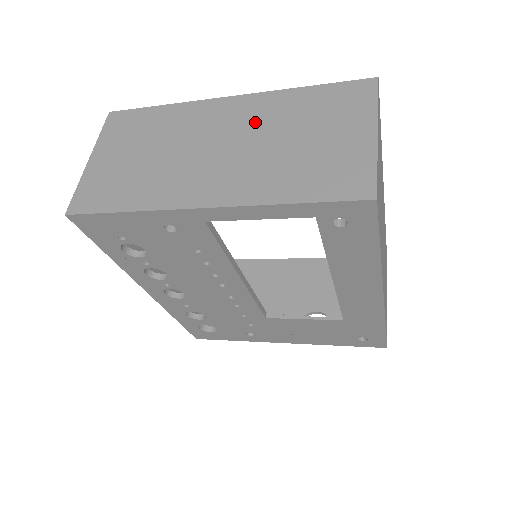
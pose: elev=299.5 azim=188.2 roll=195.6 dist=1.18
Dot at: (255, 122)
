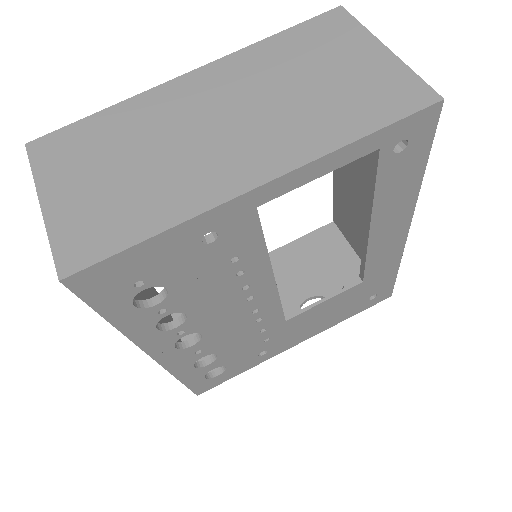
Dot at: (244, 84)
